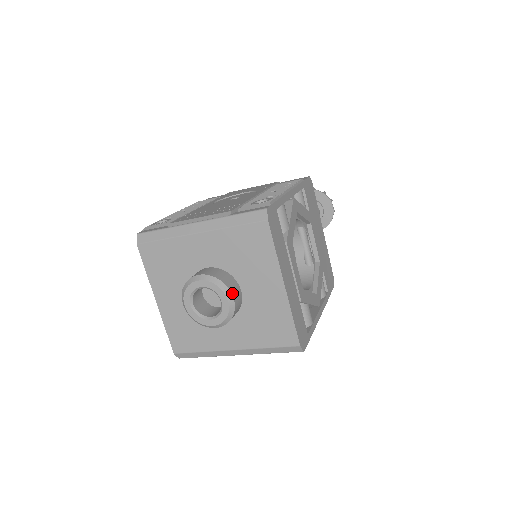
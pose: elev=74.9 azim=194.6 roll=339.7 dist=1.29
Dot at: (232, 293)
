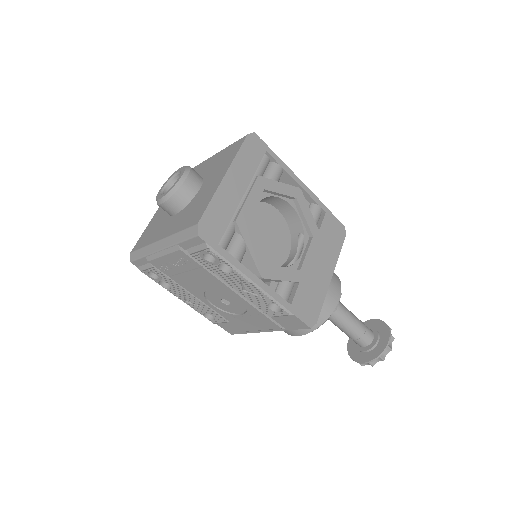
Dot at: (189, 175)
